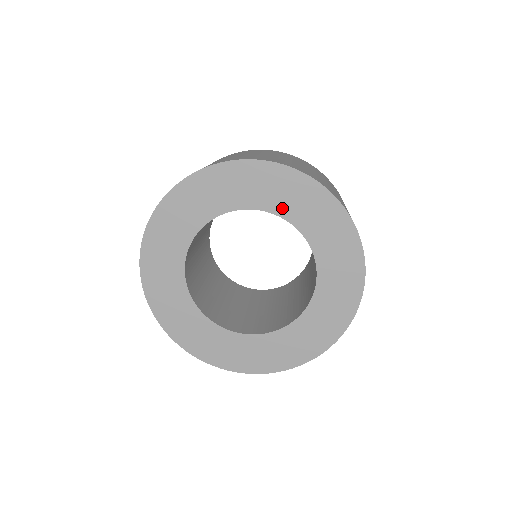
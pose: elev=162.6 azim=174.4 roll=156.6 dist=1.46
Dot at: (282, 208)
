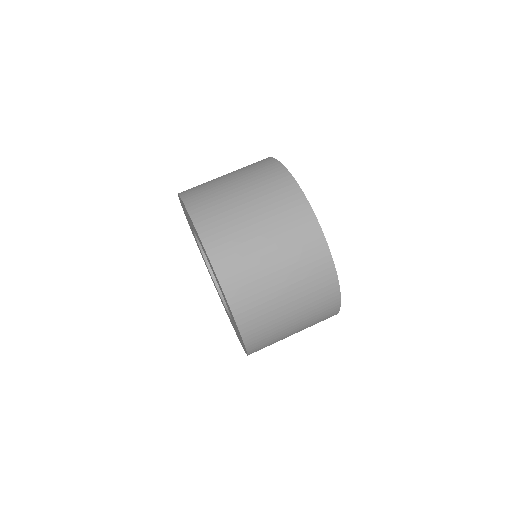
Dot at: (218, 284)
